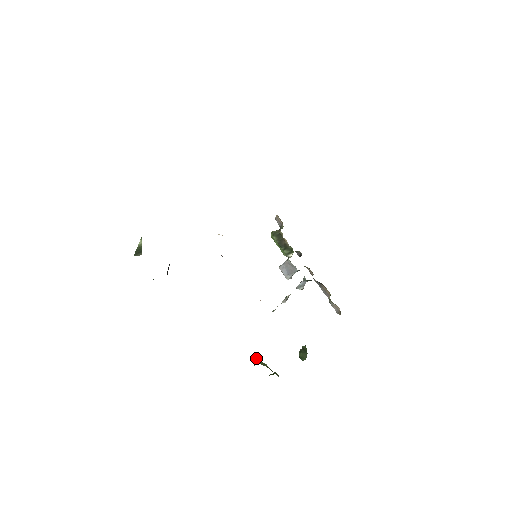
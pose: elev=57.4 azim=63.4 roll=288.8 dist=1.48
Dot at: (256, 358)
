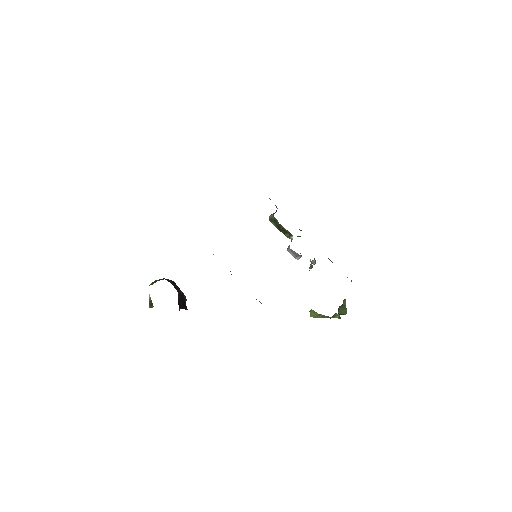
Dot at: (311, 311)
